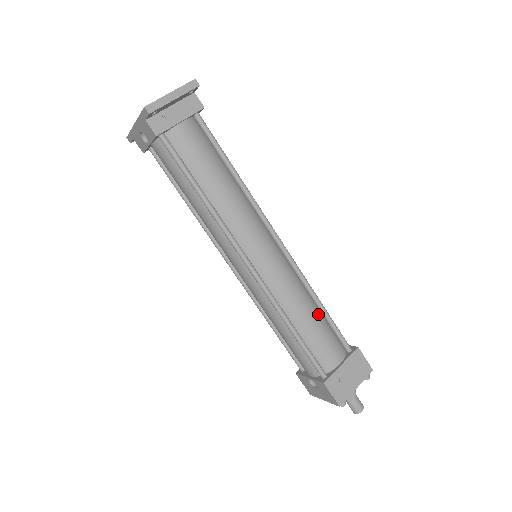
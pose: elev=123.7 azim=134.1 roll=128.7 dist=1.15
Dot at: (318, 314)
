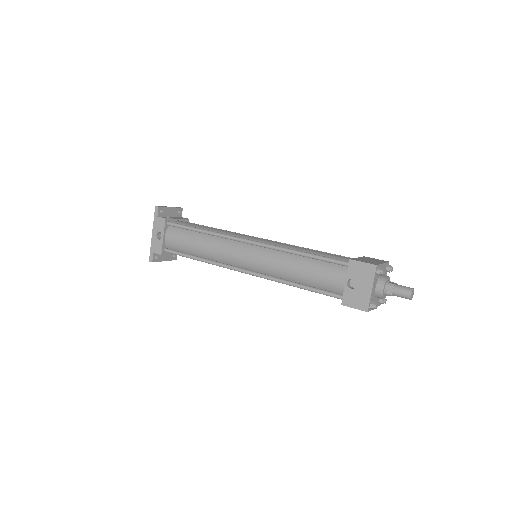
Dot at: occluded
